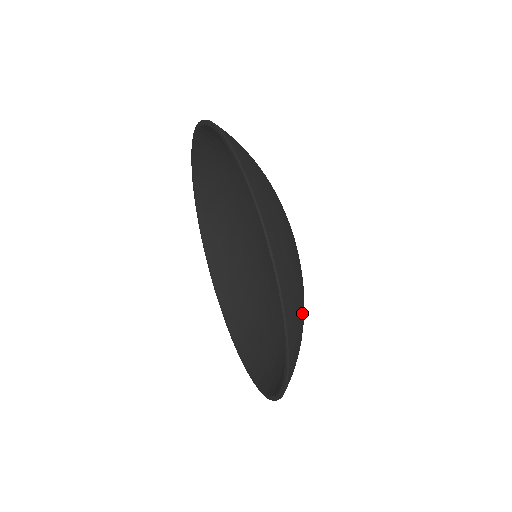
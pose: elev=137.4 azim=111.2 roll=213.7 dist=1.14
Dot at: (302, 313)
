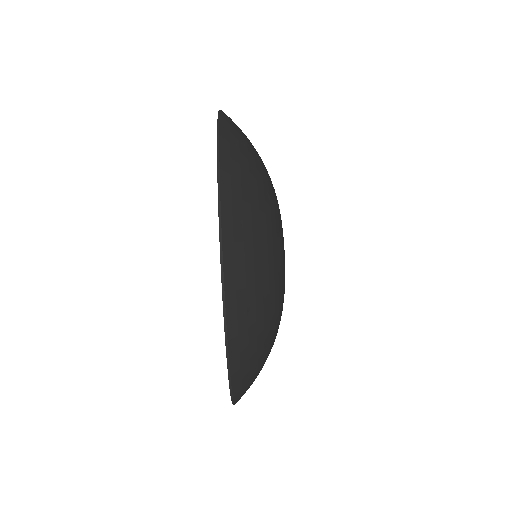
Dot at: (262, 325)
